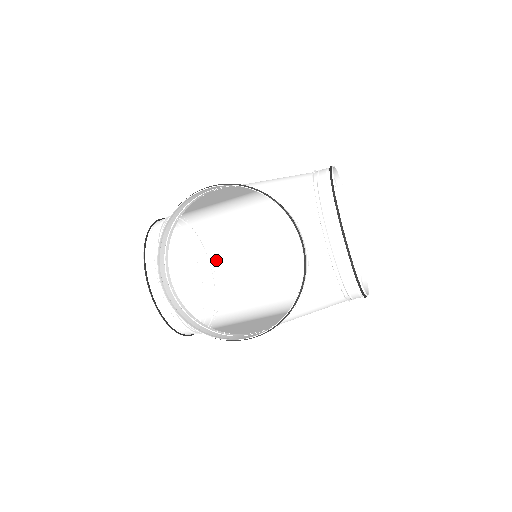
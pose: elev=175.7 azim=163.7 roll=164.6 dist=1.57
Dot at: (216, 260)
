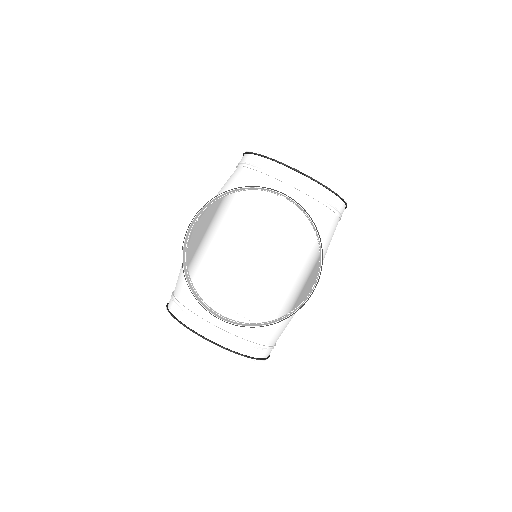
Dot at: (227, 303)
